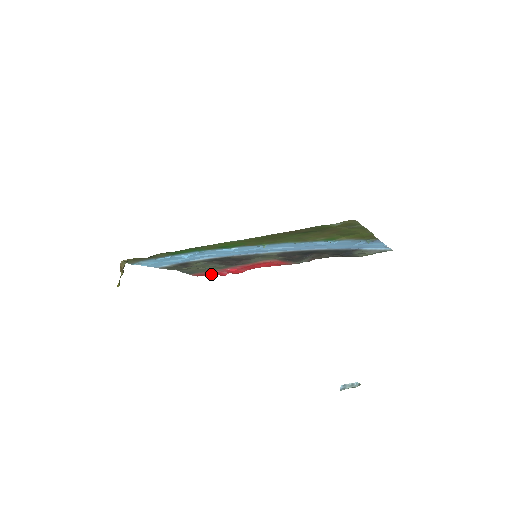
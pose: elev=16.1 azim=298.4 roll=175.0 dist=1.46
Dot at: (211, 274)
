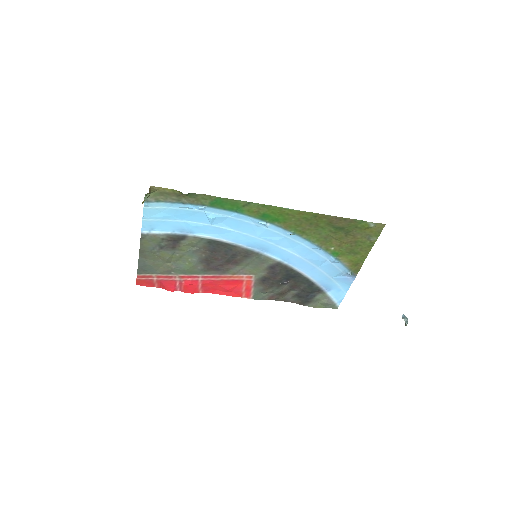
Dot at: (156, 285)
